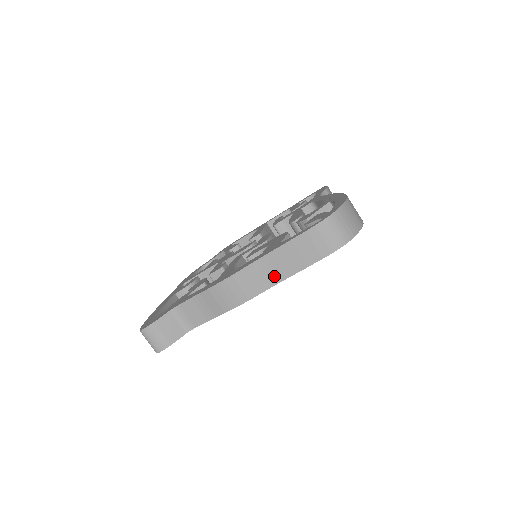
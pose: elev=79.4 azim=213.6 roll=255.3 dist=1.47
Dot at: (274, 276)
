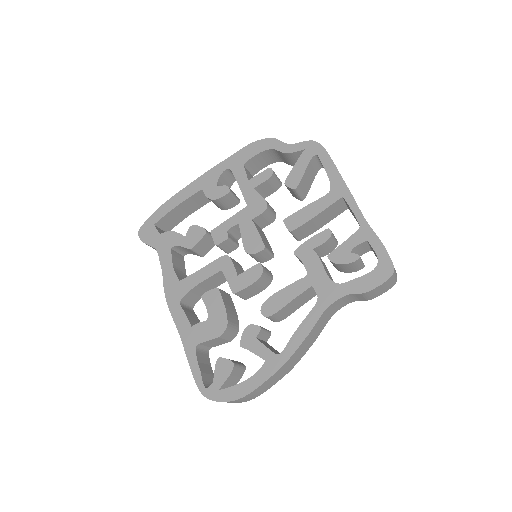
Dot at: occluded
